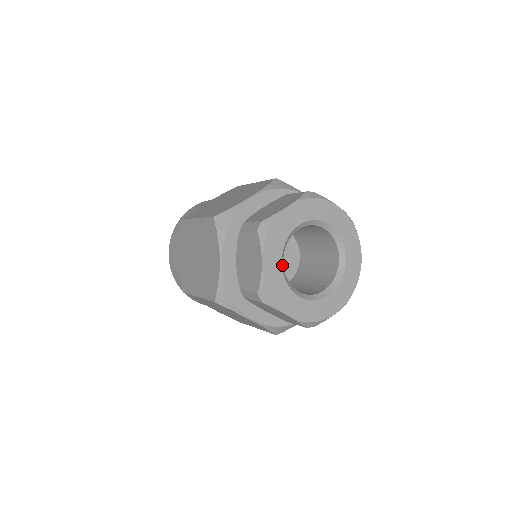
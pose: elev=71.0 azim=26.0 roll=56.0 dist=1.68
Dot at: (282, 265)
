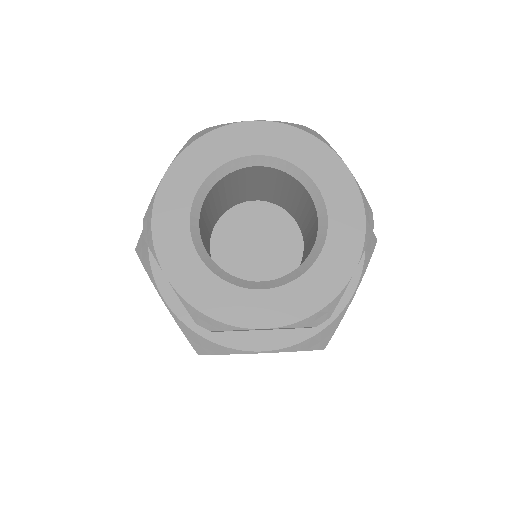
Dot at: (205, 261)
